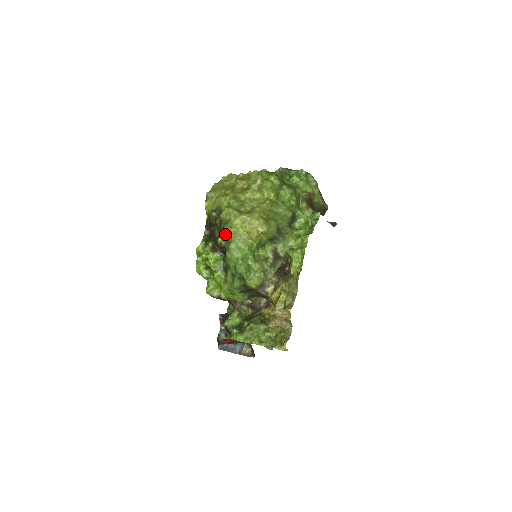
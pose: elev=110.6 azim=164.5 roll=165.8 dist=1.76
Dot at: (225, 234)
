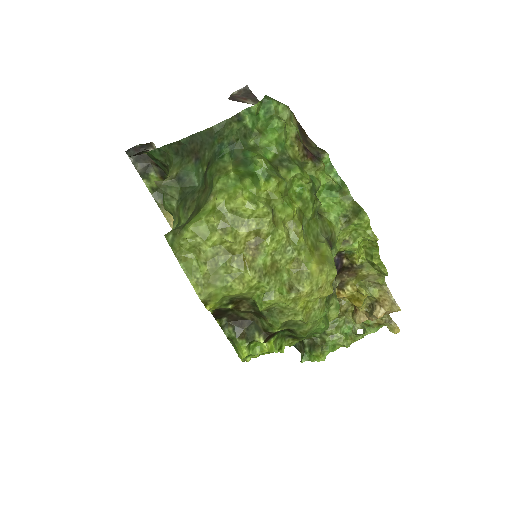
Dot at: (284, 322)
